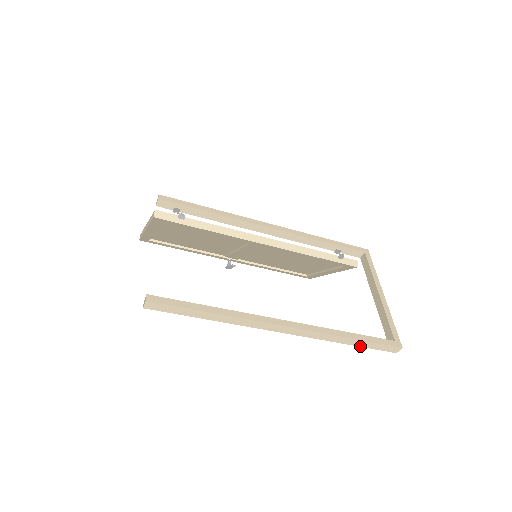
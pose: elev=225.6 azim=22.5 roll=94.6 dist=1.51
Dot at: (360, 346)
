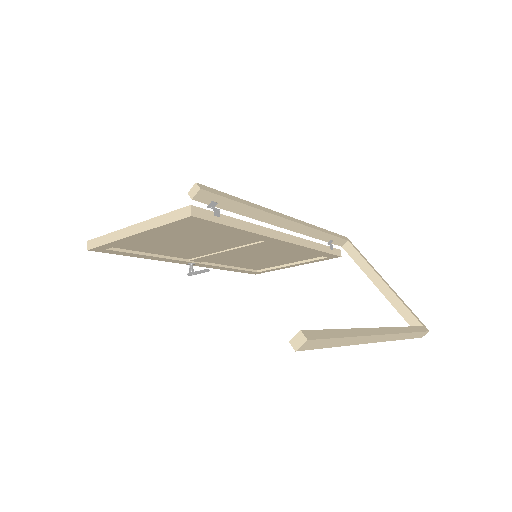
Dot at: (409, 338)
